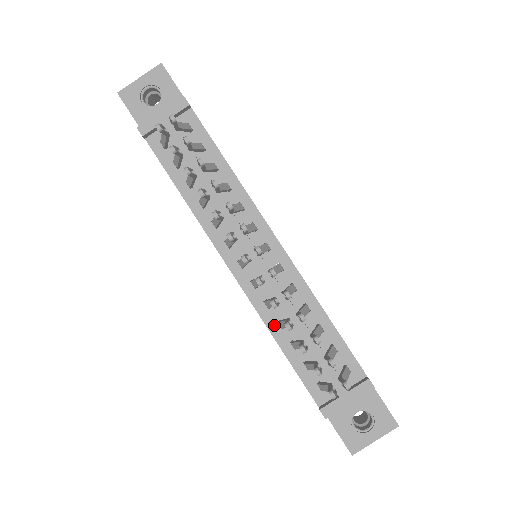
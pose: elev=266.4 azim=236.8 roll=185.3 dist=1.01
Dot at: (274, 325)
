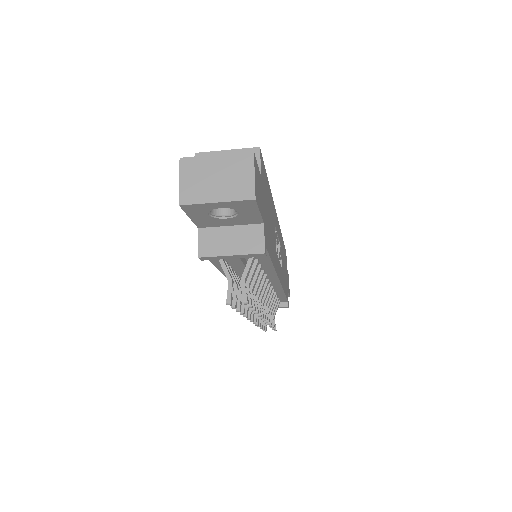
Dot at: occluded
